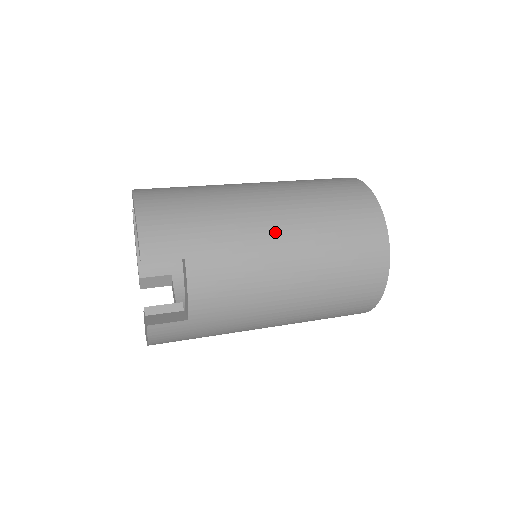
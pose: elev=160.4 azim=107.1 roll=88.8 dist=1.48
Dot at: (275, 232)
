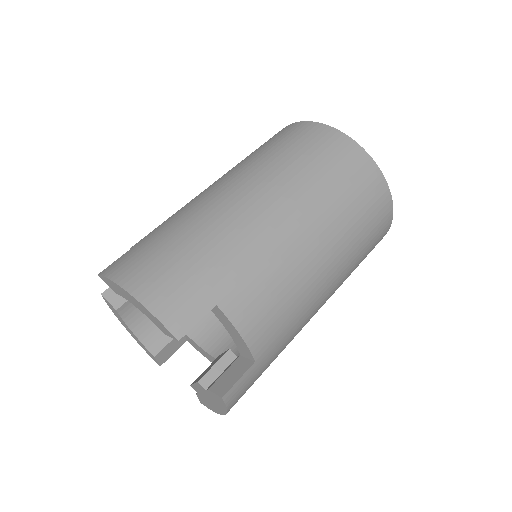
Dot at: (277, 219)
